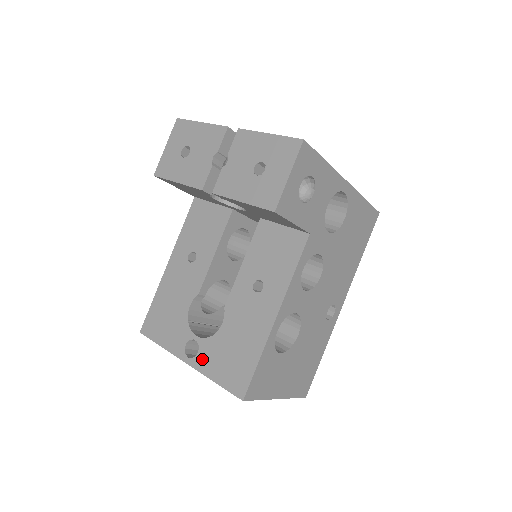
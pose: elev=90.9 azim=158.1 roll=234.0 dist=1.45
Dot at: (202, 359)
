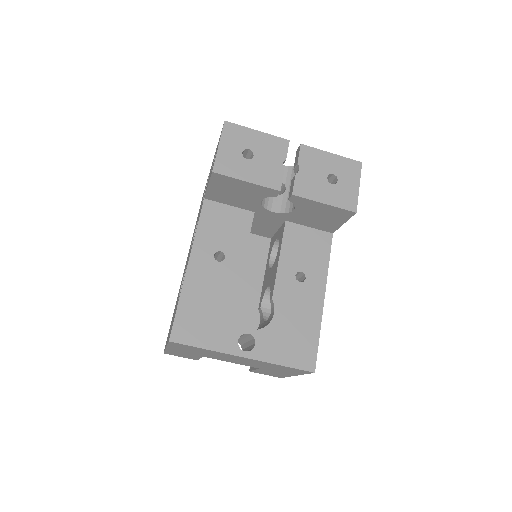
Dot at: (262, 349)
